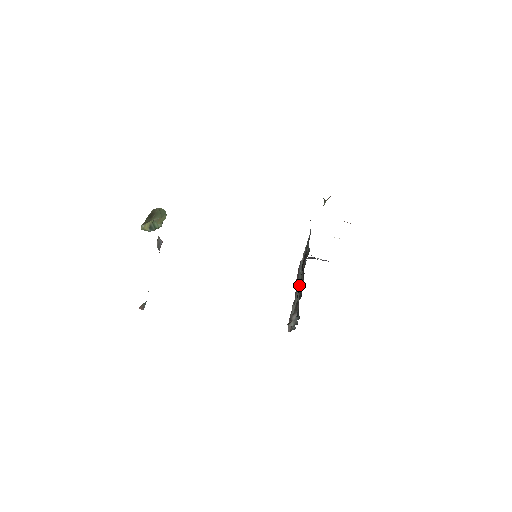
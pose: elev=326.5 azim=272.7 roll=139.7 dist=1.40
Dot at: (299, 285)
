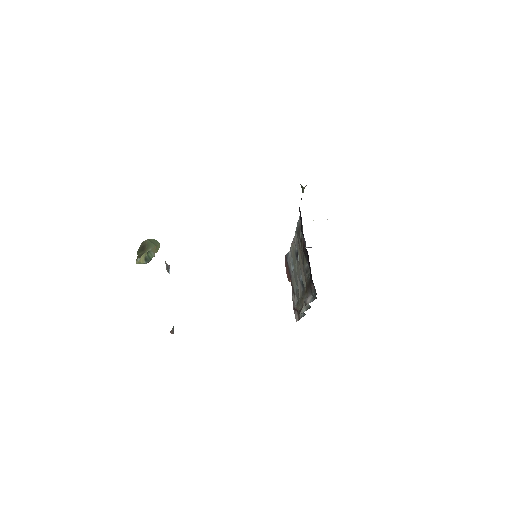
Dot at: (298, 273)
